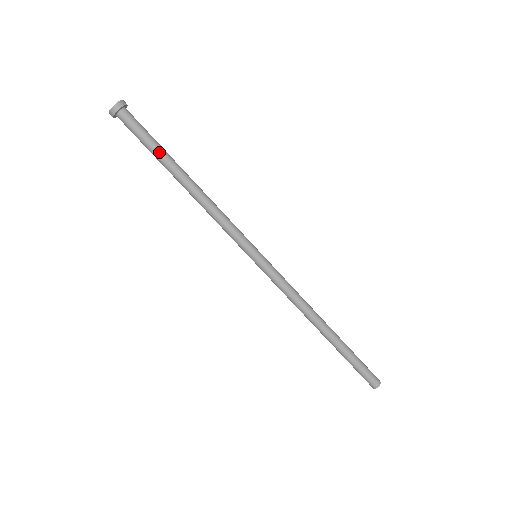
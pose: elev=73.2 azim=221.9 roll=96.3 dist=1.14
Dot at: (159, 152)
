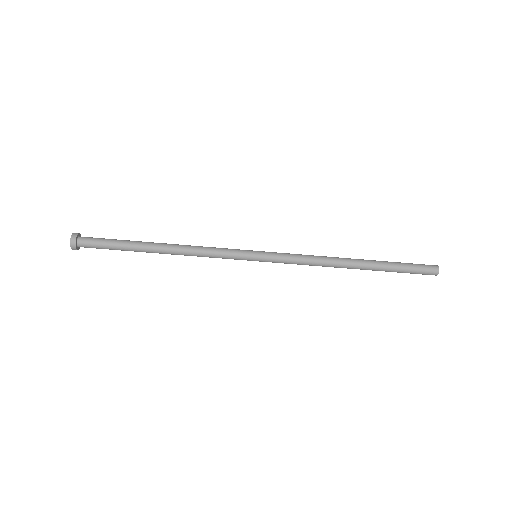
Dot at: (126, 250)
